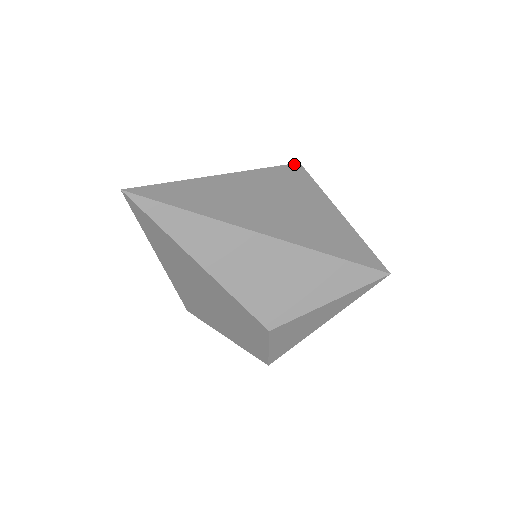
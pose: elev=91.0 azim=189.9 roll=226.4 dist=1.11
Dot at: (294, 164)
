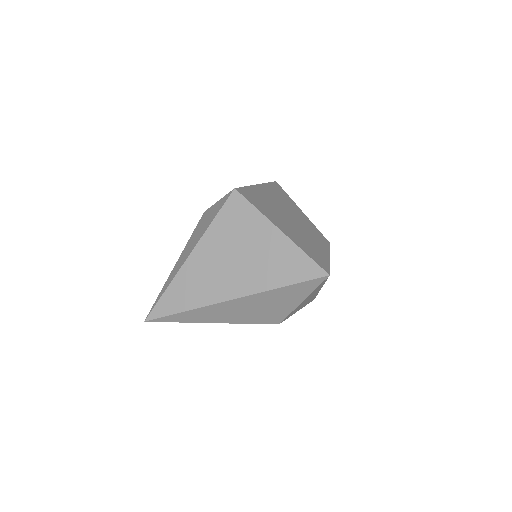
Dot at: (230, 195)
